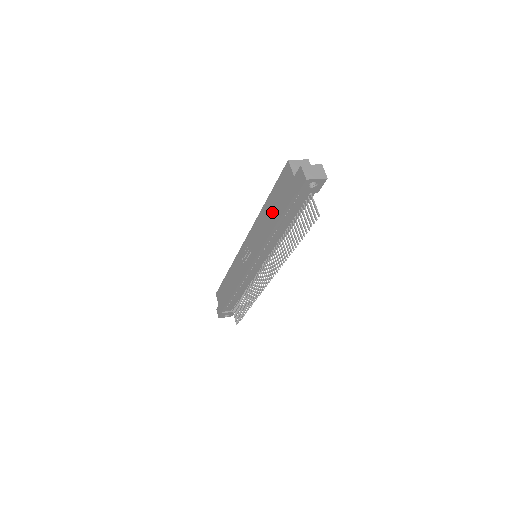
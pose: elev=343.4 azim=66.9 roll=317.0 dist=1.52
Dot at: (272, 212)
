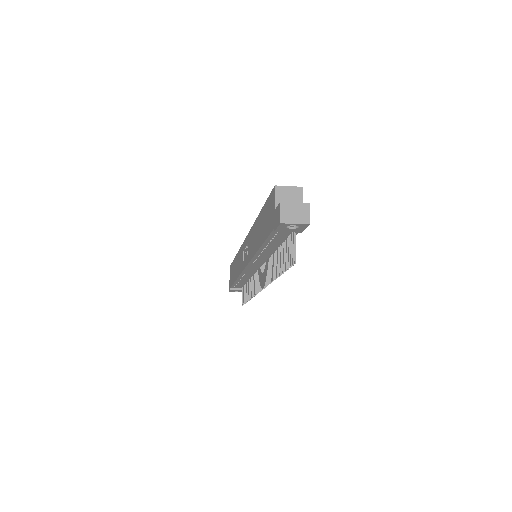
Dot at: (260, 230)
